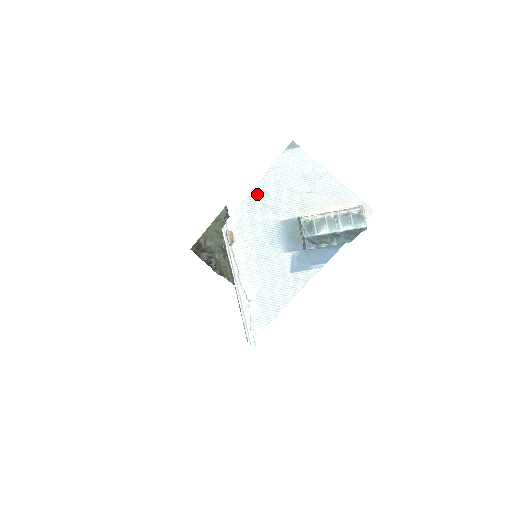
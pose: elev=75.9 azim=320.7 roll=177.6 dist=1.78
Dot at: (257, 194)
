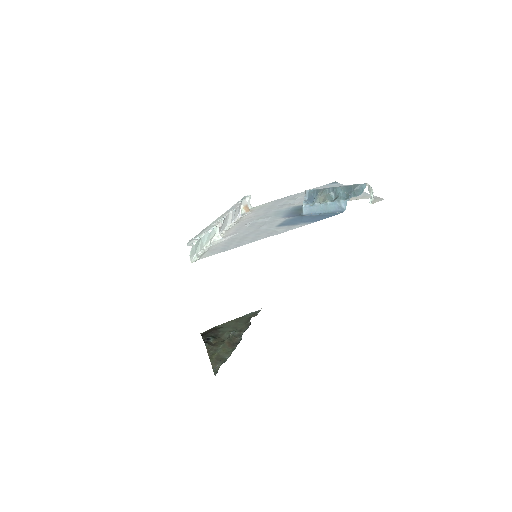
Dot at: (288, 198)
